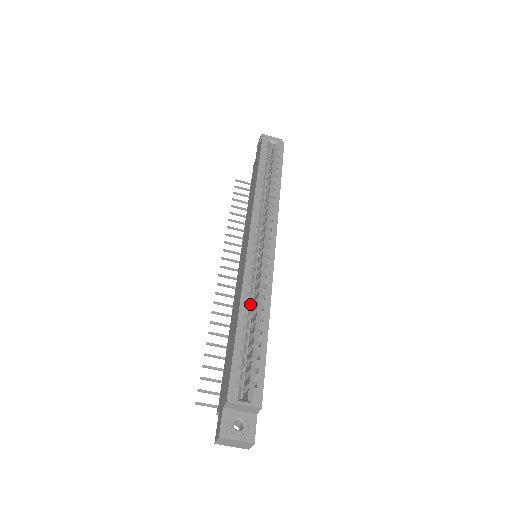
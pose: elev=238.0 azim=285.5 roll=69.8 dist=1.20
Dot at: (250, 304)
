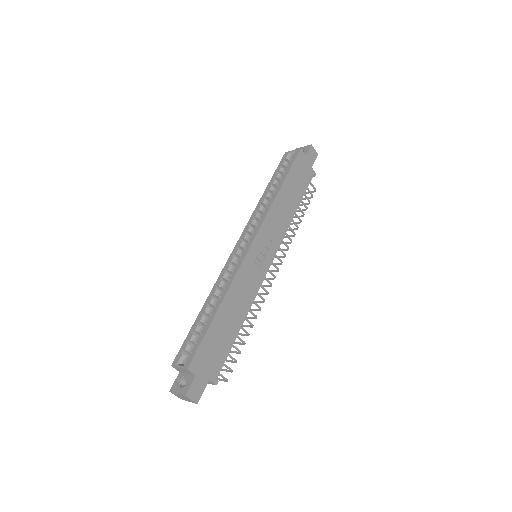
Dot at: (215, 295)
